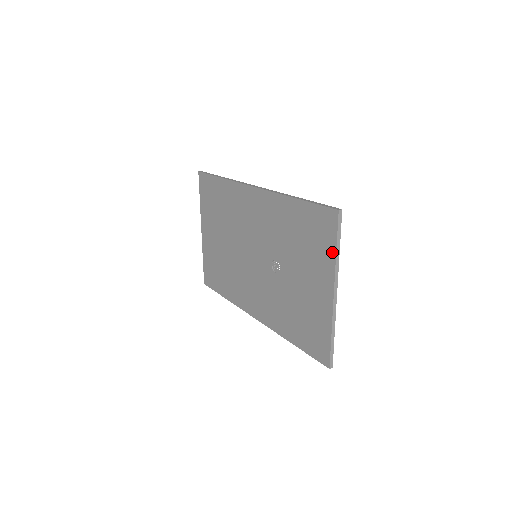
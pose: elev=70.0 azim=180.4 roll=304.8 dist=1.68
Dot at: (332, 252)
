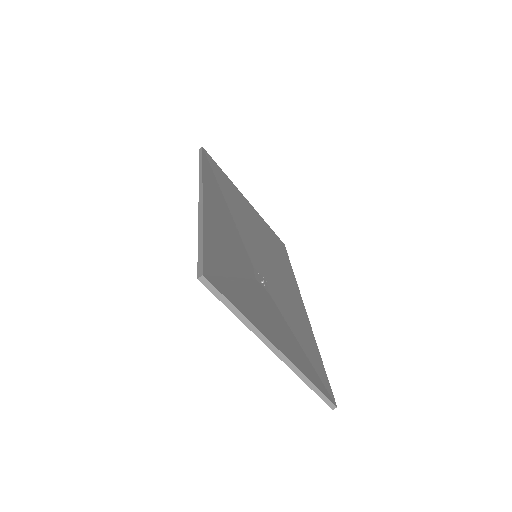
Dot at: occluded
